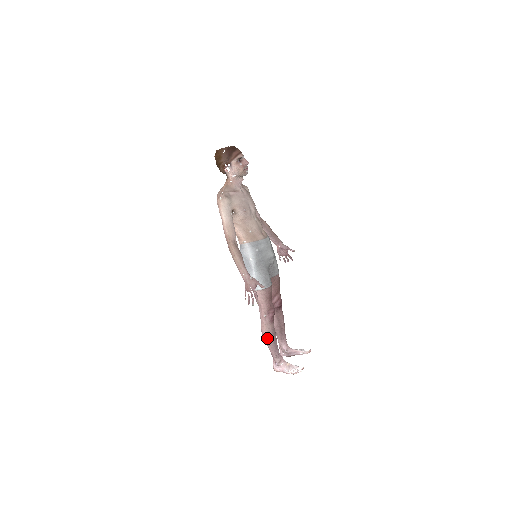
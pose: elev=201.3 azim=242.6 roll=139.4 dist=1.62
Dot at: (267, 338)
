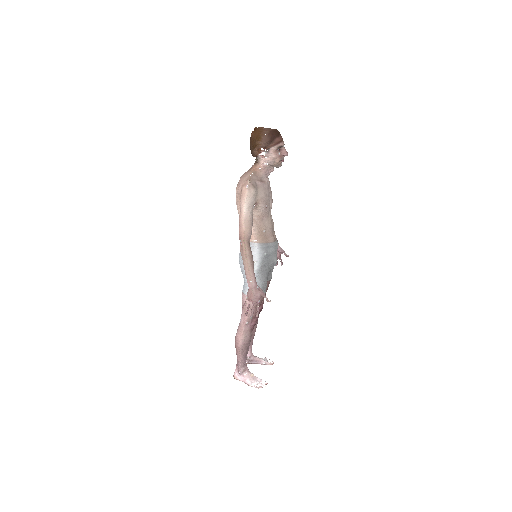
Dot at: (241, 346)
